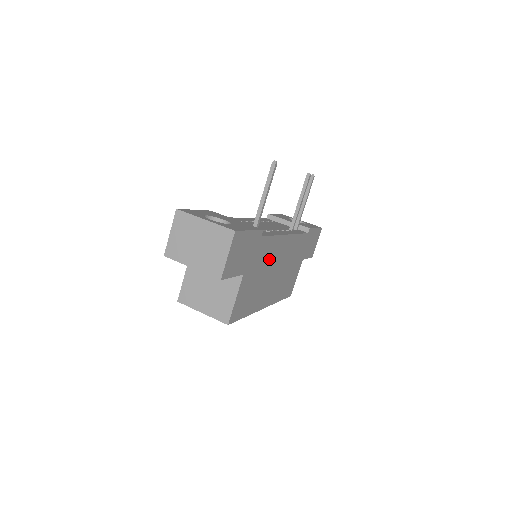
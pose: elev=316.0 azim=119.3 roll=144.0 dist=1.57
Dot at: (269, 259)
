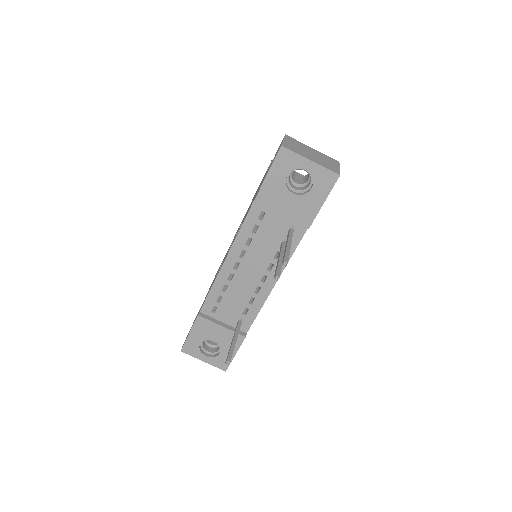
Dot at: occluded
